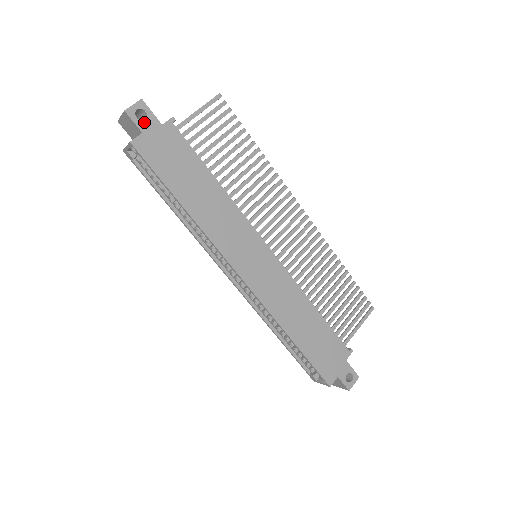
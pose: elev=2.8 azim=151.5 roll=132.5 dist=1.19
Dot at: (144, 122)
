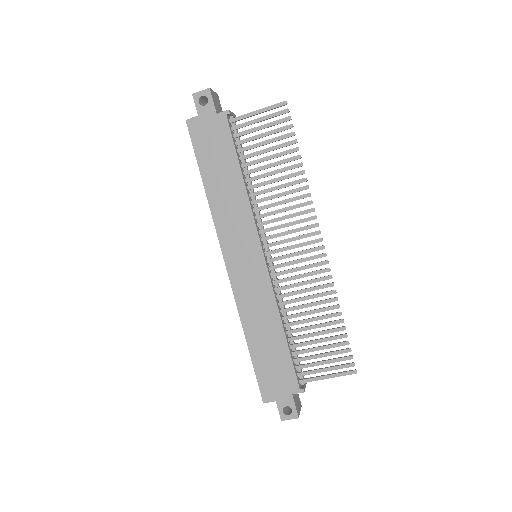
Dot at: (203, 107)
